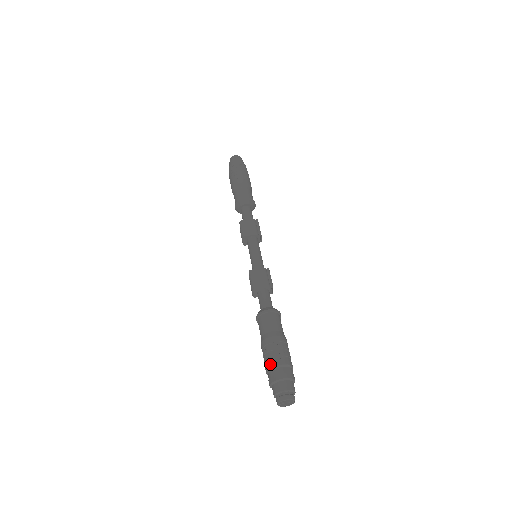
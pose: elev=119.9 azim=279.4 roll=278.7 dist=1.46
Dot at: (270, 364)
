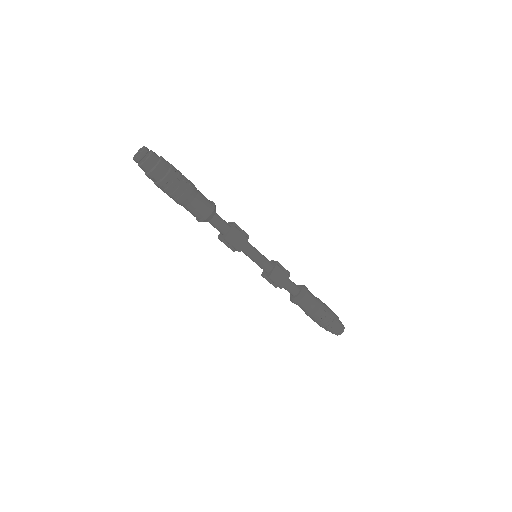
Dot at: (327, 324)
